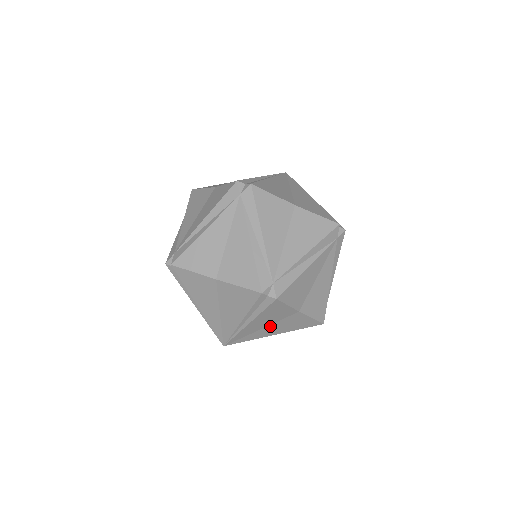
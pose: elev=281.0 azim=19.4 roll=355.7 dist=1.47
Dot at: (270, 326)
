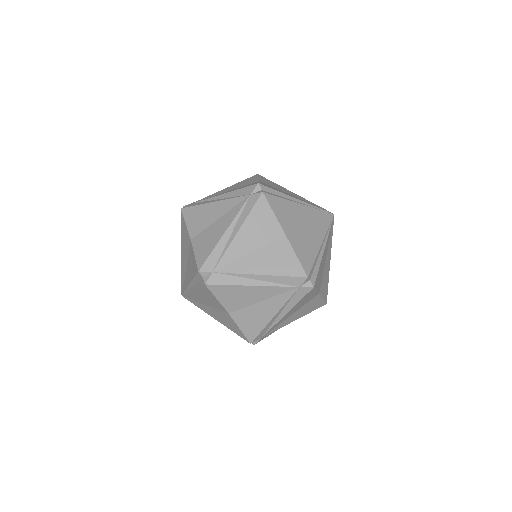
Dot at: (210, 308)
